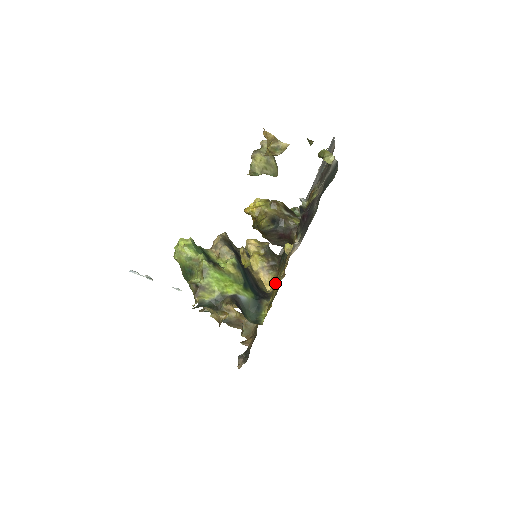
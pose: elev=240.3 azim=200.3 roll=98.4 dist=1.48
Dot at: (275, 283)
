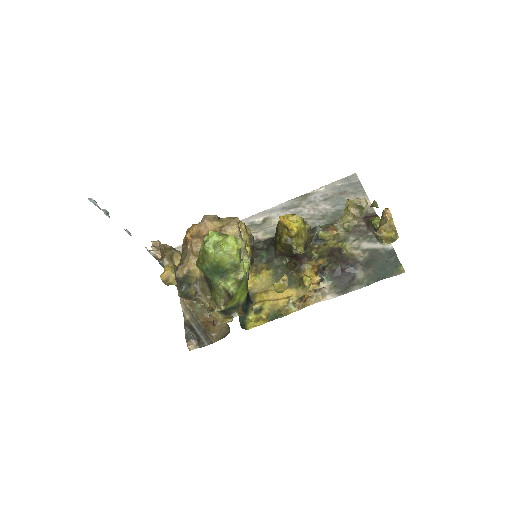
Dot at: (258, 285)
